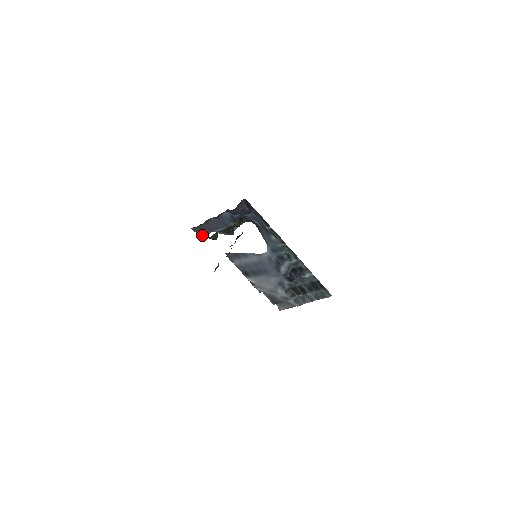
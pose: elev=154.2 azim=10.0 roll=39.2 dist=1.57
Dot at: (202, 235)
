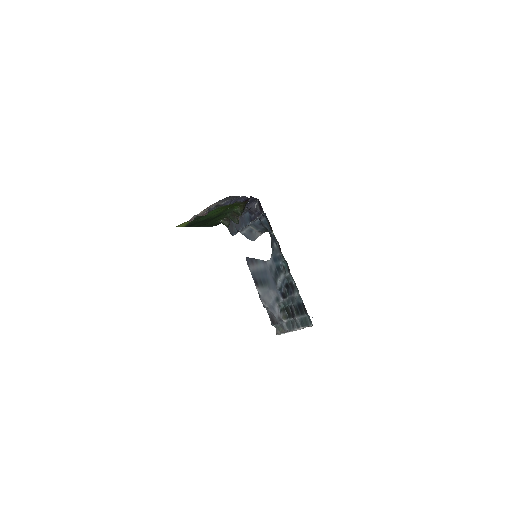
Dot at: (232, 233)
